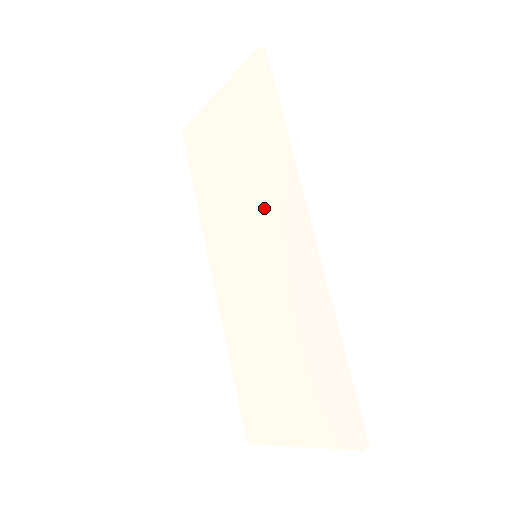
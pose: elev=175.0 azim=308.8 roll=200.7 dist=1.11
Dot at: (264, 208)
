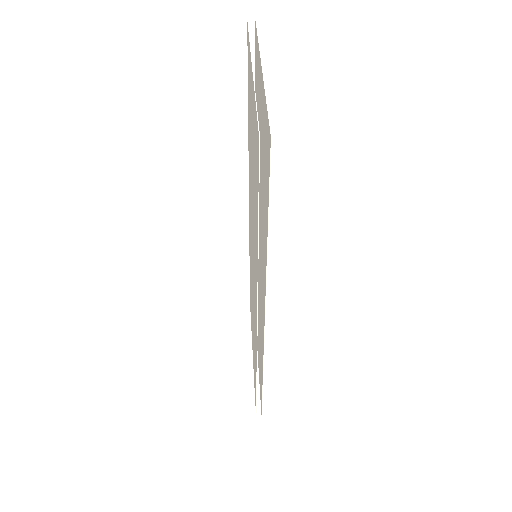
Dot at: (254, 254)
